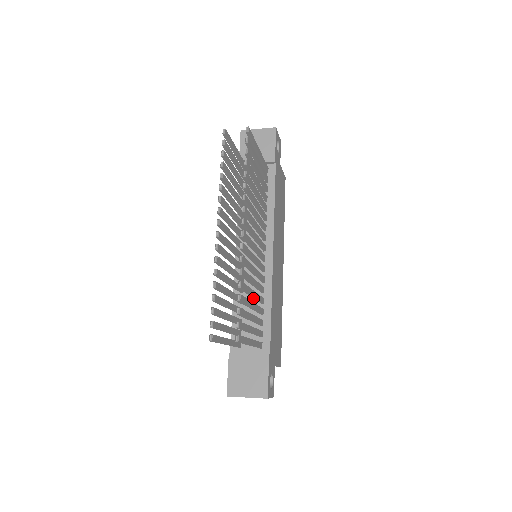
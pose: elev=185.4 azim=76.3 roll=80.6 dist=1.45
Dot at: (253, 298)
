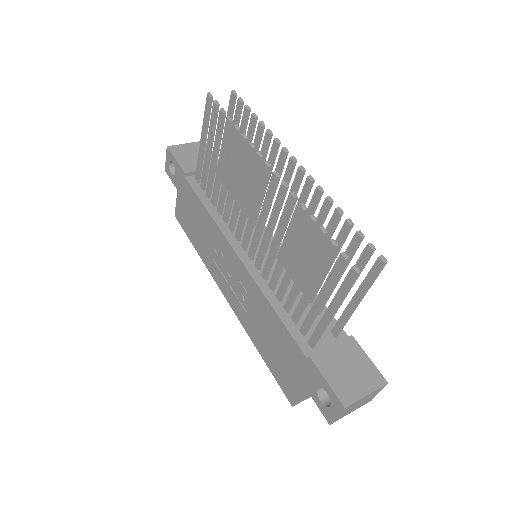
Dot at: (289, 290)
